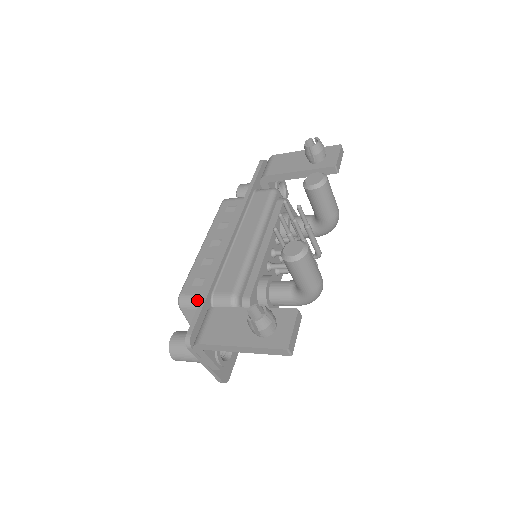
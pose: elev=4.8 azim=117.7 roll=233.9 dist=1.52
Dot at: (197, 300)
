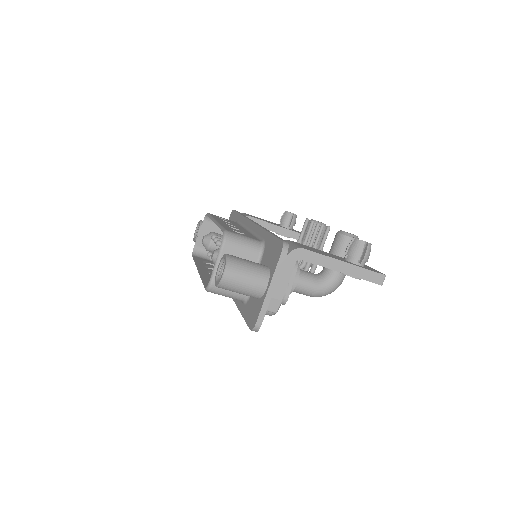
Dot at: (249, 240)
